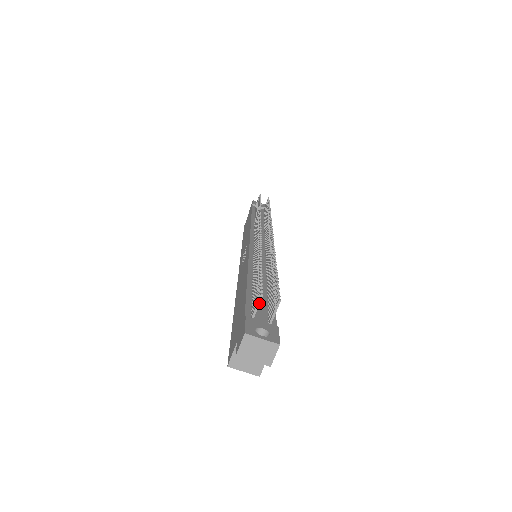
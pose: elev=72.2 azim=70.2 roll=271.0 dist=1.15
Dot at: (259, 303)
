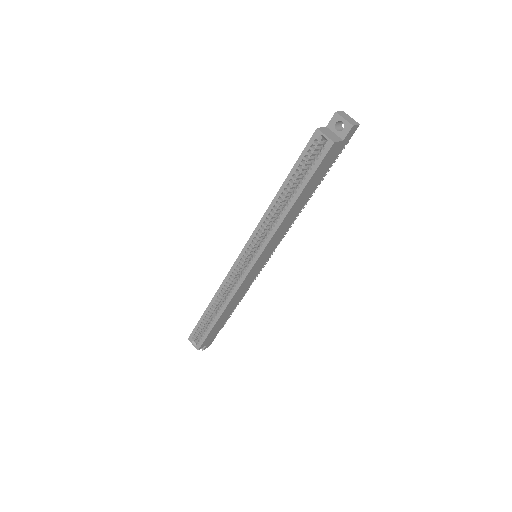
Dot at: occluded
